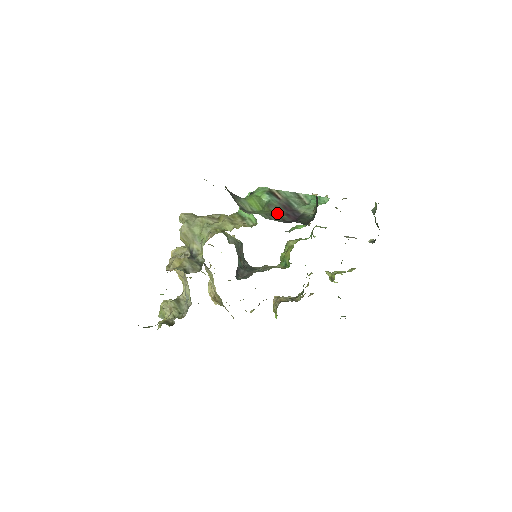
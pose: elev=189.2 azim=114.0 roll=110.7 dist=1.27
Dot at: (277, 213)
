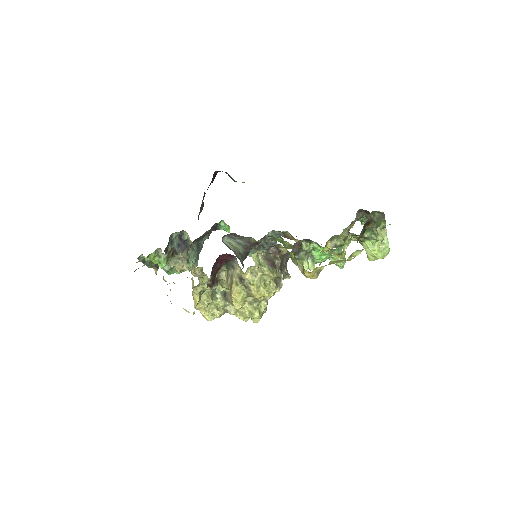
Dot at: occluded
